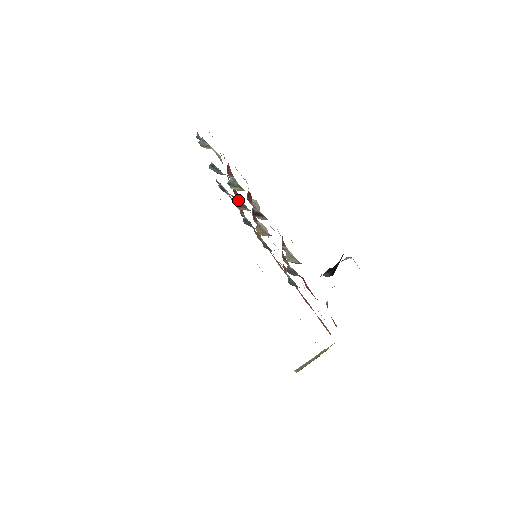
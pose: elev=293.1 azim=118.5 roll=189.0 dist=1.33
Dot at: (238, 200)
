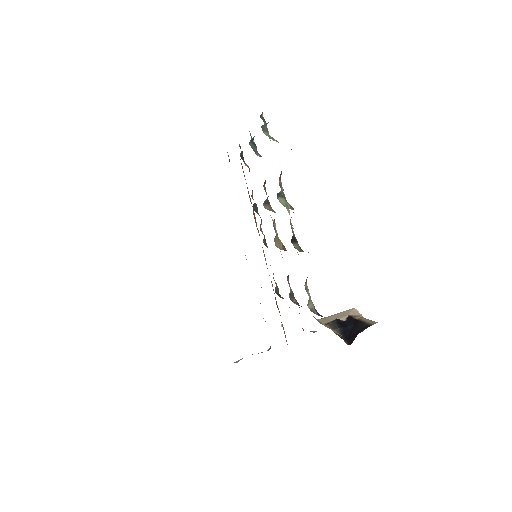
Dot at: (267, 197)
